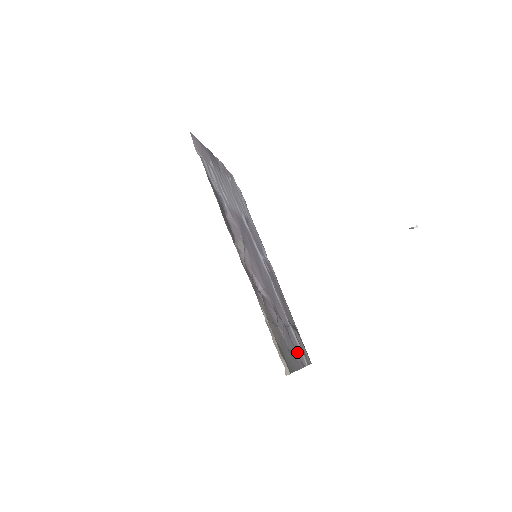
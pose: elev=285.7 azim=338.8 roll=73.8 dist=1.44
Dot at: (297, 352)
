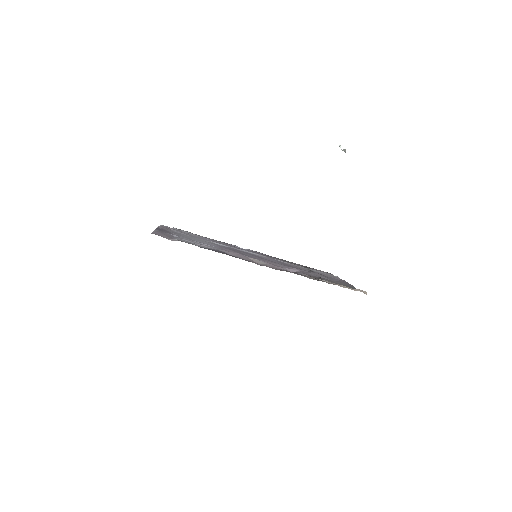
Dot at: occluded
